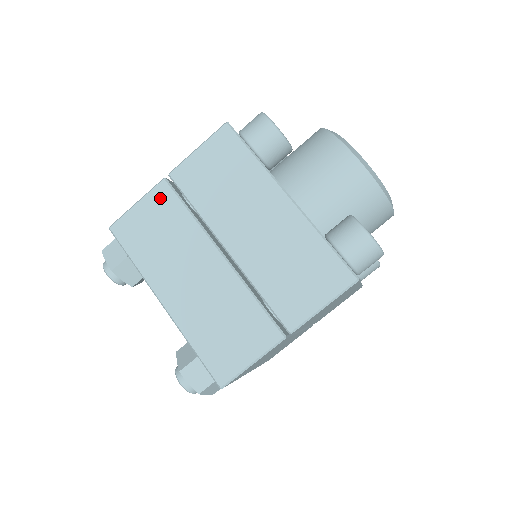
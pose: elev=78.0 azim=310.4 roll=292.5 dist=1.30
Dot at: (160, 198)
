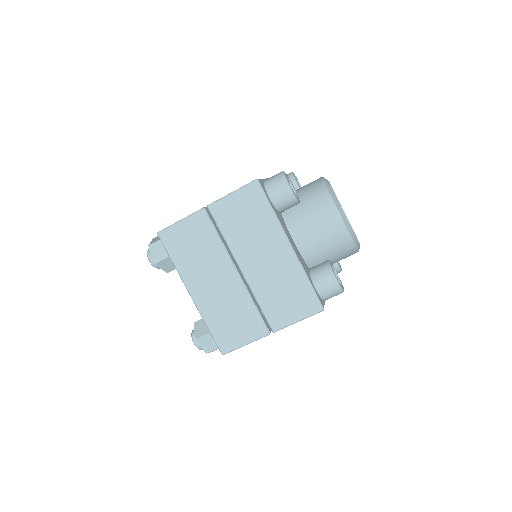
Dot at: (199, 222)
